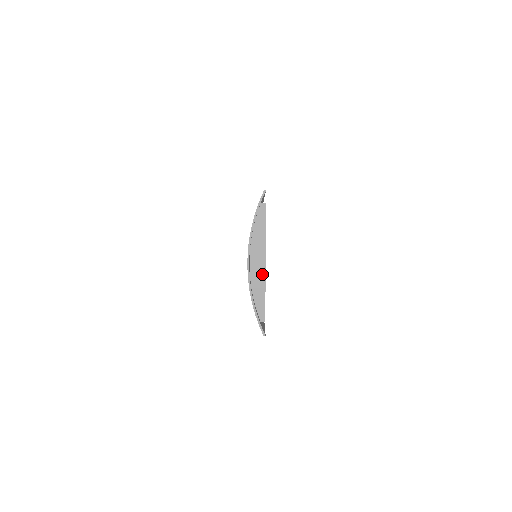
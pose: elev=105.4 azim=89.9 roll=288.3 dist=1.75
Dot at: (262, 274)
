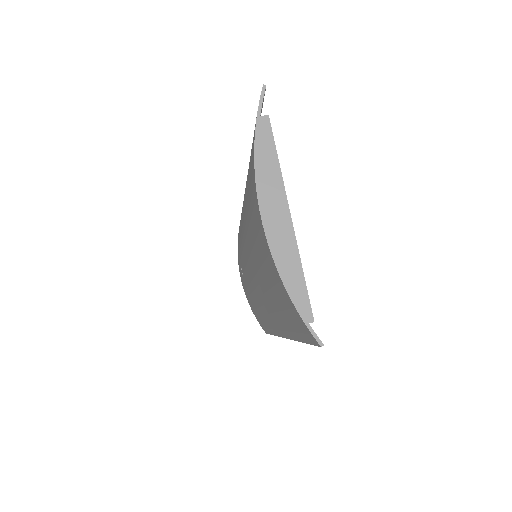
Dot at: (289, 236)
